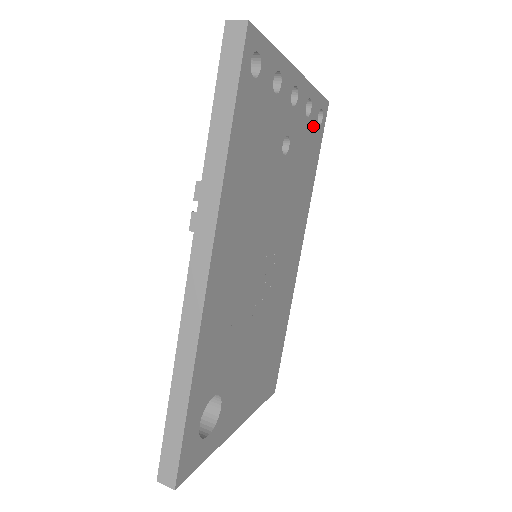
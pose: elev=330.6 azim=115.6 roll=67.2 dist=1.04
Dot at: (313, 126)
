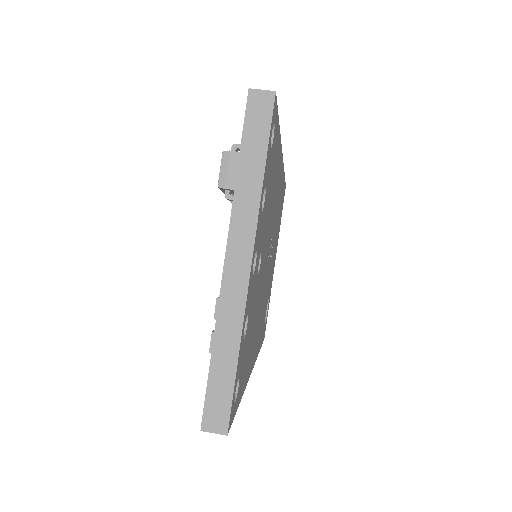
Dot at: (269, 166)
